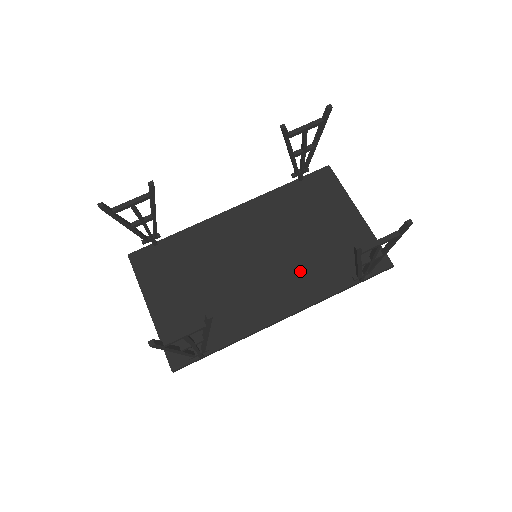
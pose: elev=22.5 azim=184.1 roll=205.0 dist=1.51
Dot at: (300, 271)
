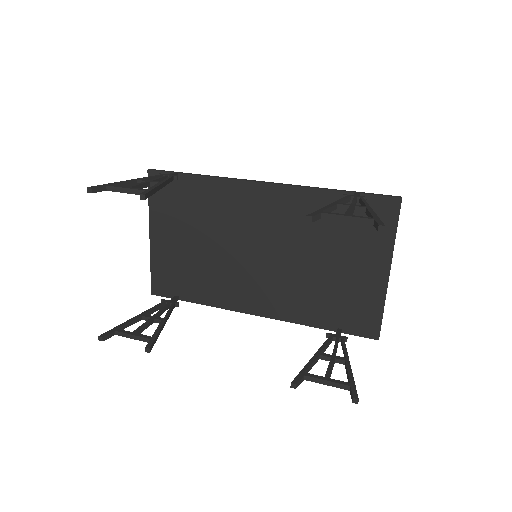
Dot at: (292, 288)
